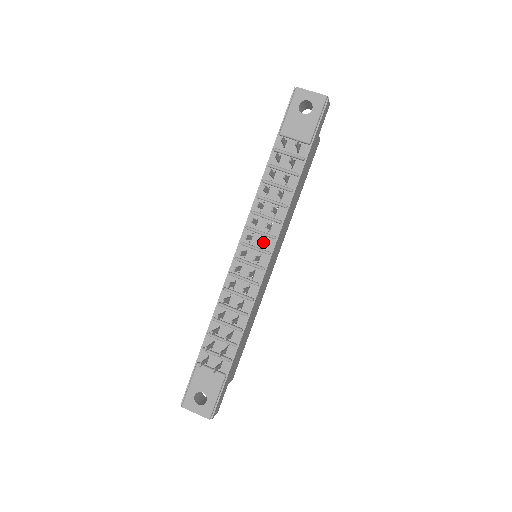
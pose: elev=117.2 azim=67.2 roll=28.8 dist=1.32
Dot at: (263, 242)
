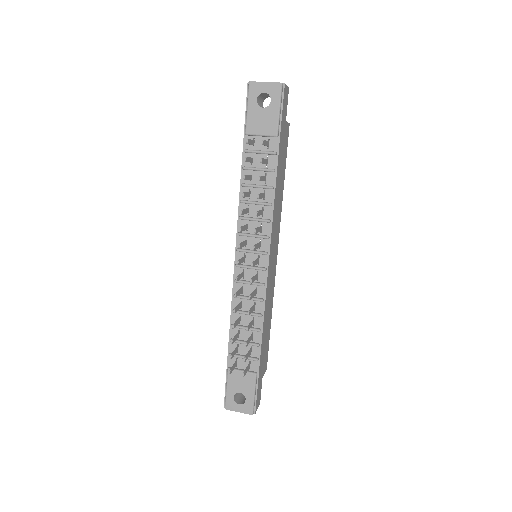
Dot at: (257, 246)
